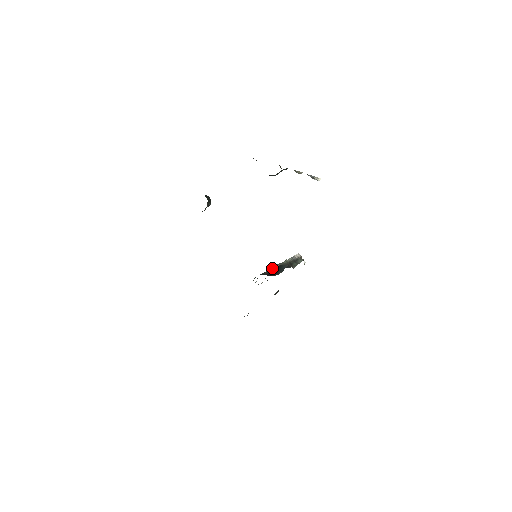
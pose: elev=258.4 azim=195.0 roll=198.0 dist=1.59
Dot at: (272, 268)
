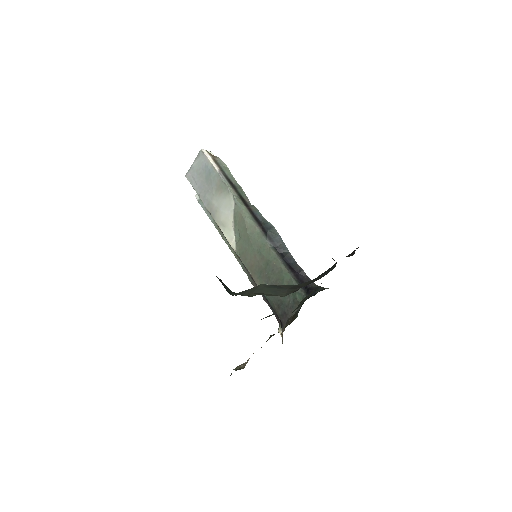
Dot at: (273, 251)
